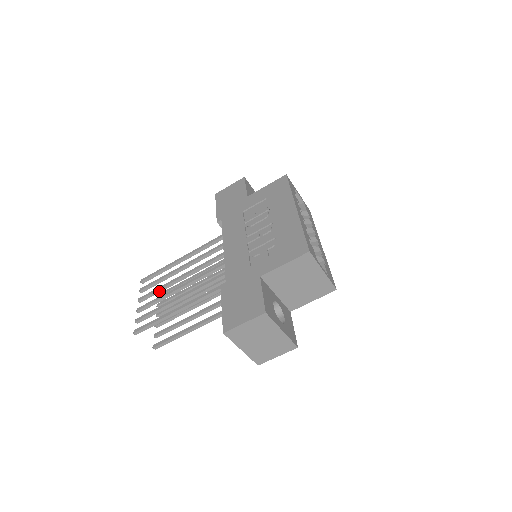
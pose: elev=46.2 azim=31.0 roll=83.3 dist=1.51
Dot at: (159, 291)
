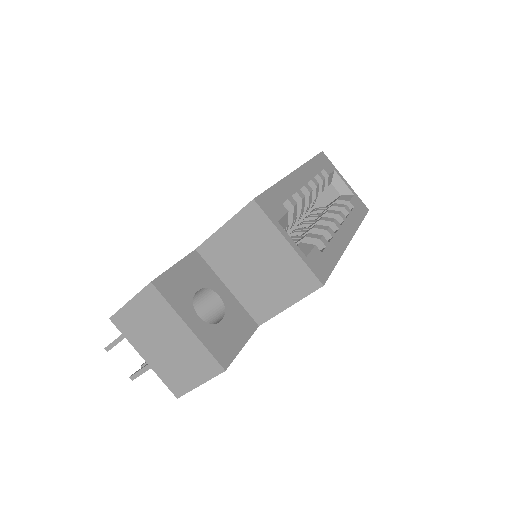
Dot at: occluded
